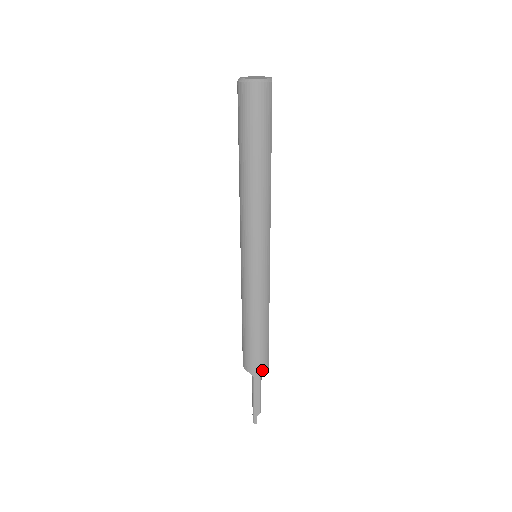
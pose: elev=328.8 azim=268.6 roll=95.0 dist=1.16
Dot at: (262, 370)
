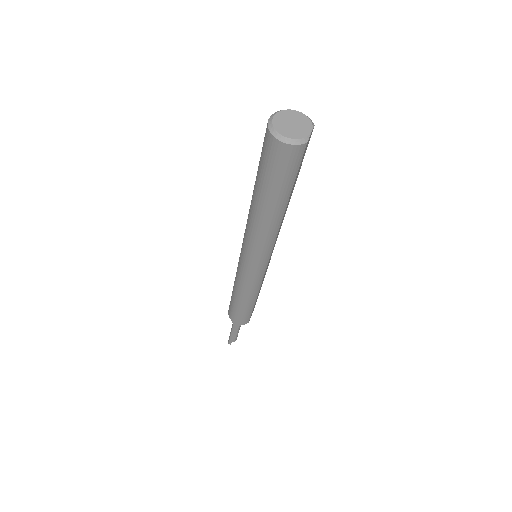
Dot at: (242, 323)
